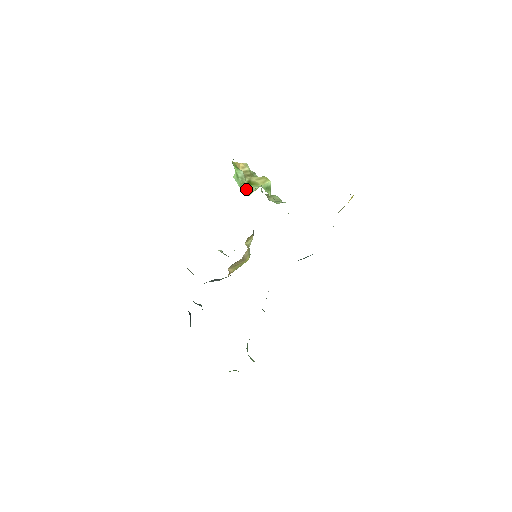
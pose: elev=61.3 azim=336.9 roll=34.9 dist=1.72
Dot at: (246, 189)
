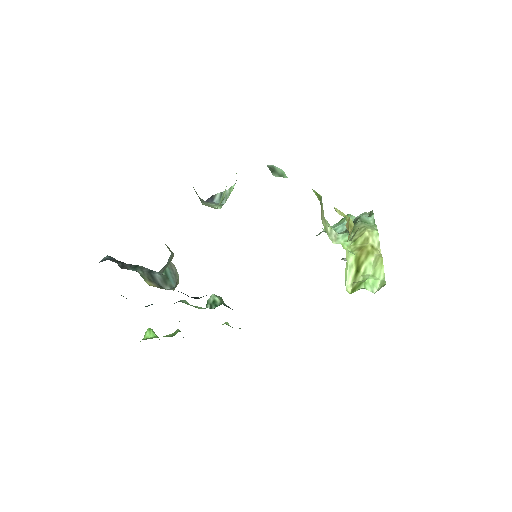
Dot at: (346, 270)
